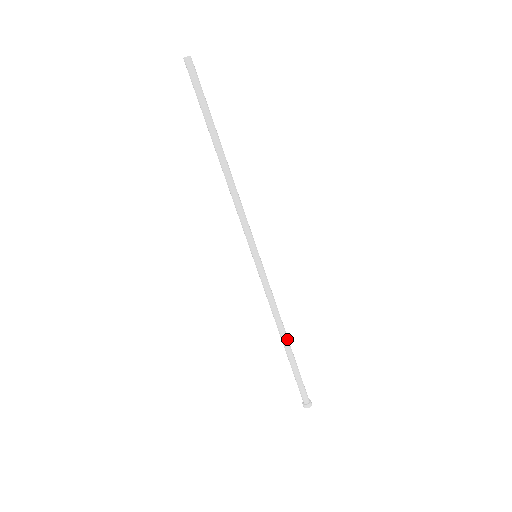
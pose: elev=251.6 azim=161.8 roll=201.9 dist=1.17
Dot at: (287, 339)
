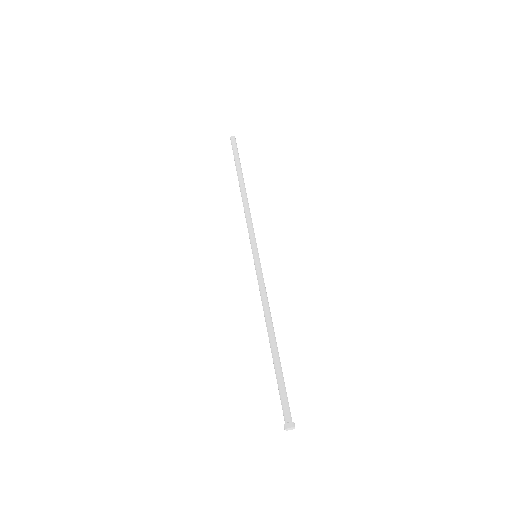
Dot at: (272, 336)
